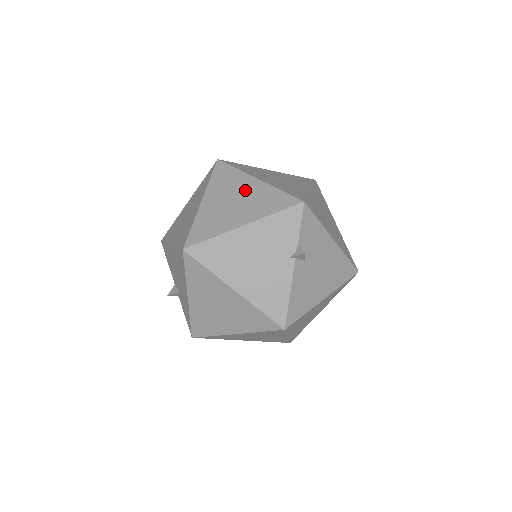
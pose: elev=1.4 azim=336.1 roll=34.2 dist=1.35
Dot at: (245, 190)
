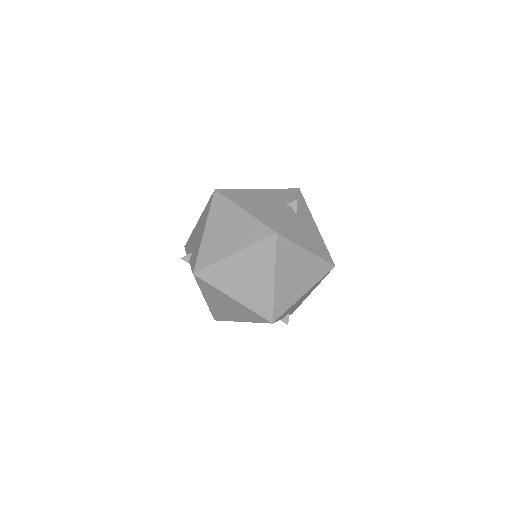
Dot at: occluded
